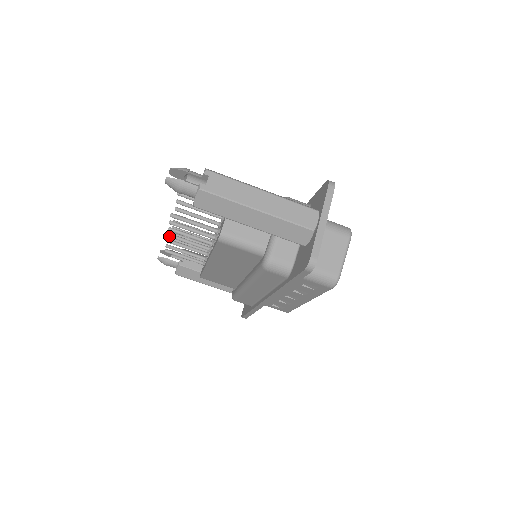
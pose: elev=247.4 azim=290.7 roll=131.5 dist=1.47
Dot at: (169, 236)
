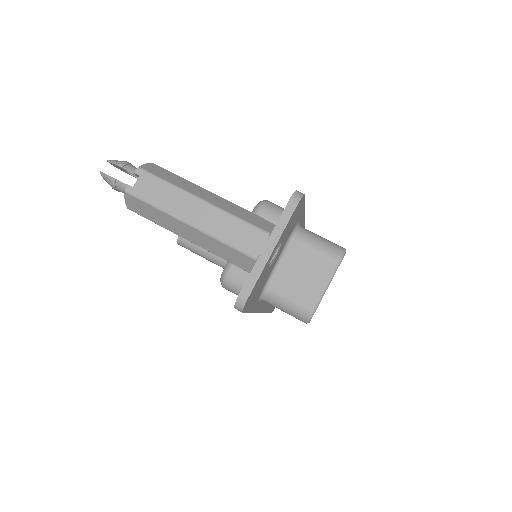
Dot at: occluded
